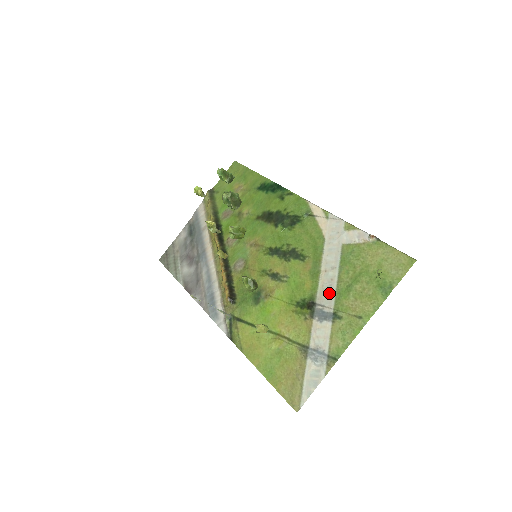
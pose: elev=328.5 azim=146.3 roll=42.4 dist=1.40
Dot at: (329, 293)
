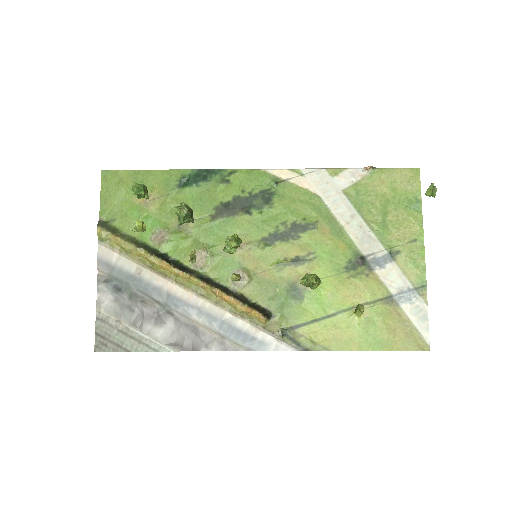
Dot at: (369, 239)
